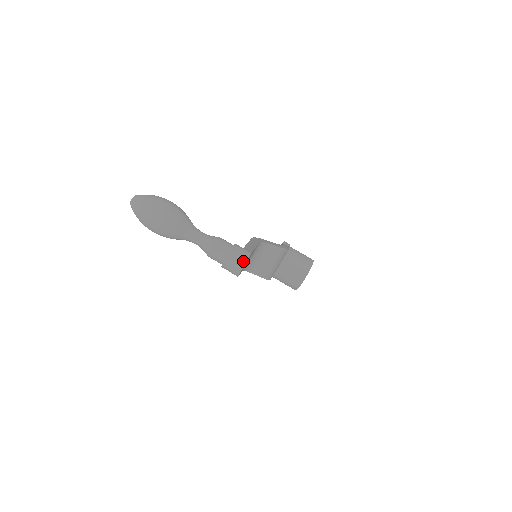
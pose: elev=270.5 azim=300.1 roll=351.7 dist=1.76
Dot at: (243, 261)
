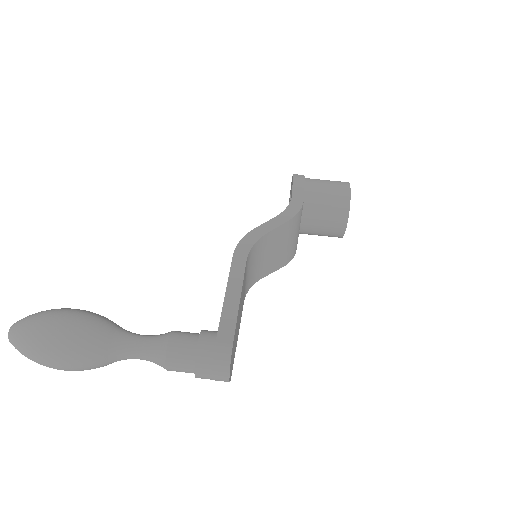
Dot at: (224, 370)
